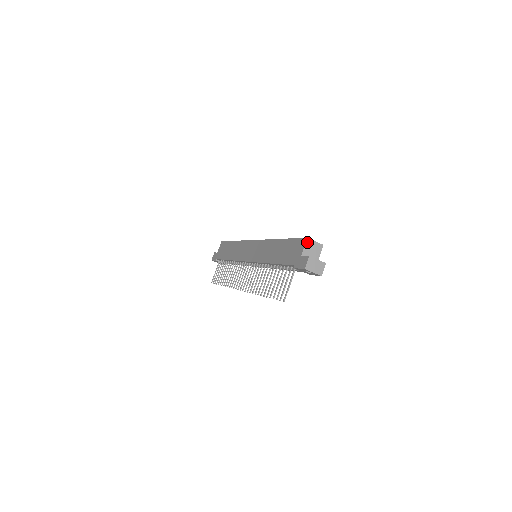
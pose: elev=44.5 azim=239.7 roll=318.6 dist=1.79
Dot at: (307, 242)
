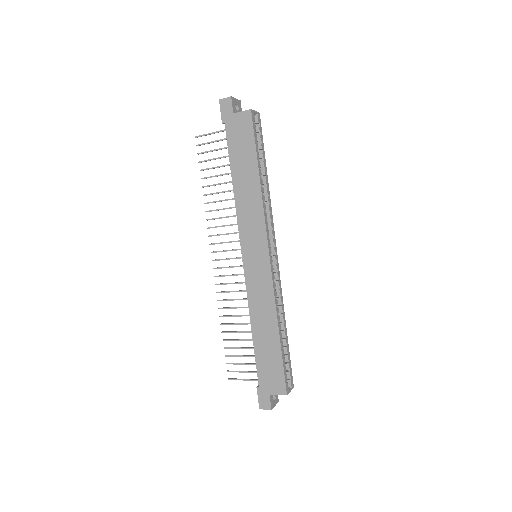
Dot at: occluded
